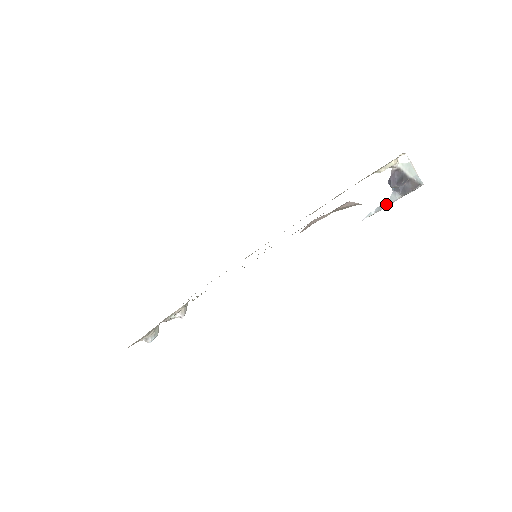
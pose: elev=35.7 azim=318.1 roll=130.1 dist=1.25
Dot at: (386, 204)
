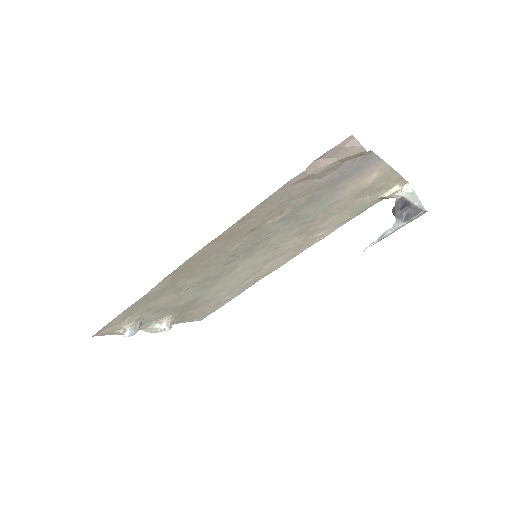
Dot at: (389, 232)
